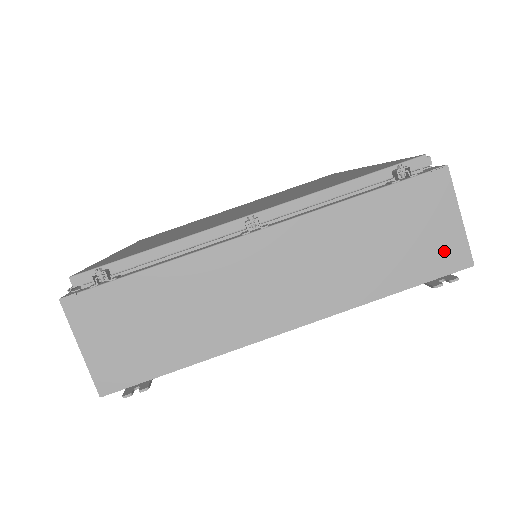
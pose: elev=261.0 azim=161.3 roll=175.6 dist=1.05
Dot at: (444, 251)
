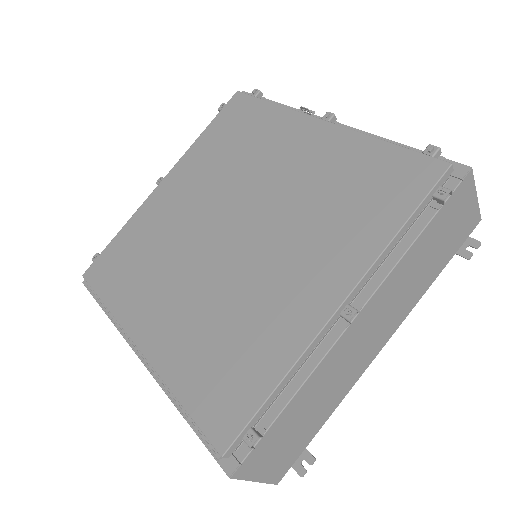
Dot at: (466, 226)
